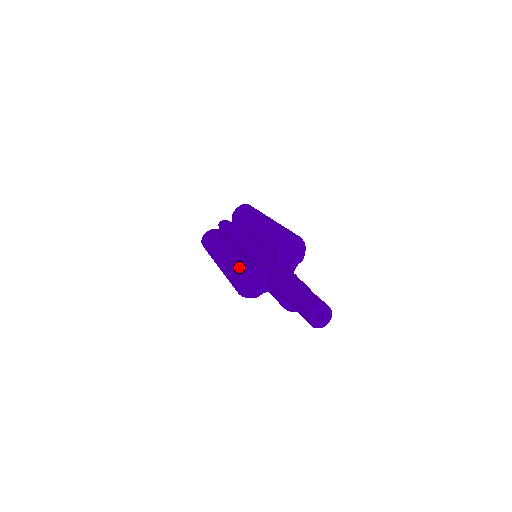
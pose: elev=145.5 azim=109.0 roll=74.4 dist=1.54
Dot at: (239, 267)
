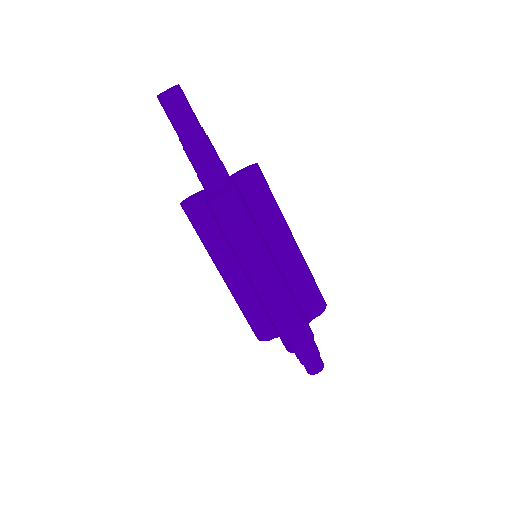
Dot at: occluded
